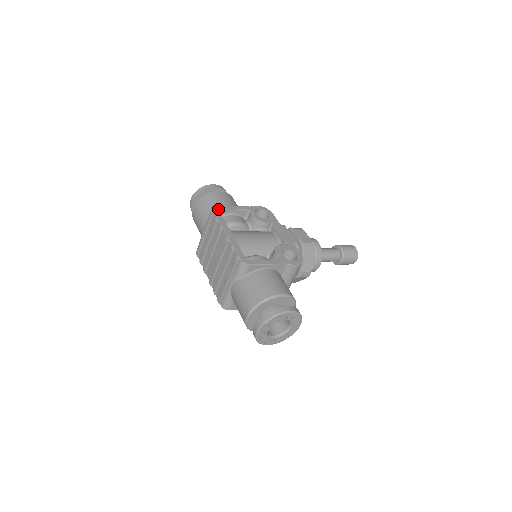
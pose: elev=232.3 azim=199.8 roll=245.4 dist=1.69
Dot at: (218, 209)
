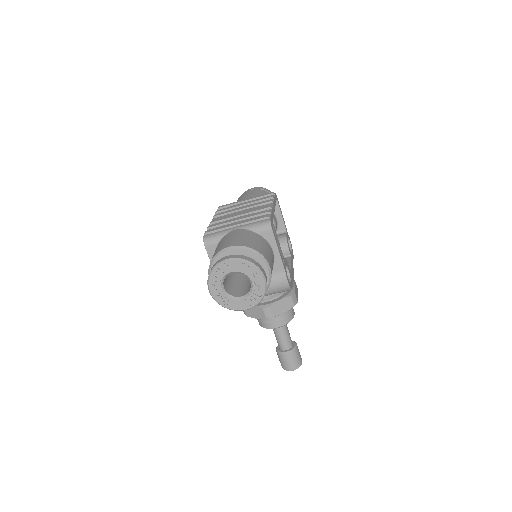
Dot at: (277, 199)
